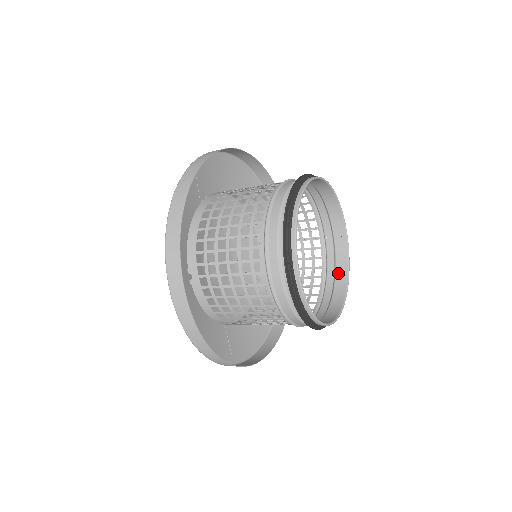
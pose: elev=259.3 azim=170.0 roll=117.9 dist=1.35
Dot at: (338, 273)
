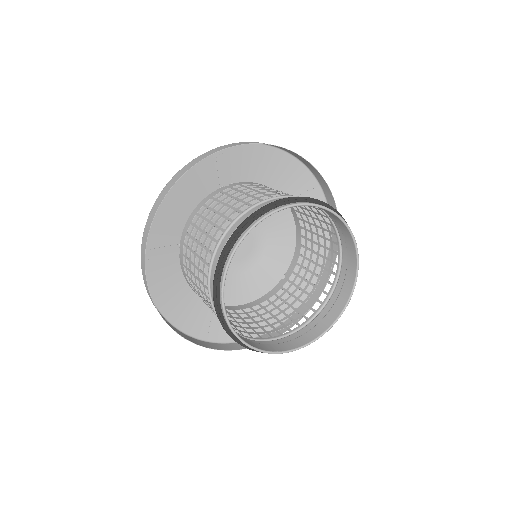
Dot at: (342, 230)
